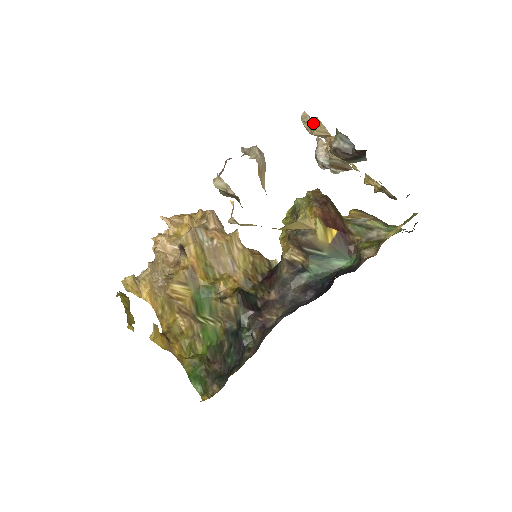
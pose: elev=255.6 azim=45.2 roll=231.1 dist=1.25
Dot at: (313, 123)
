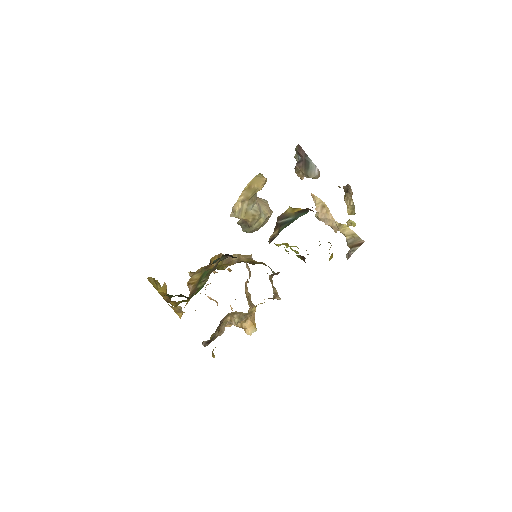
Dot at: occluded
